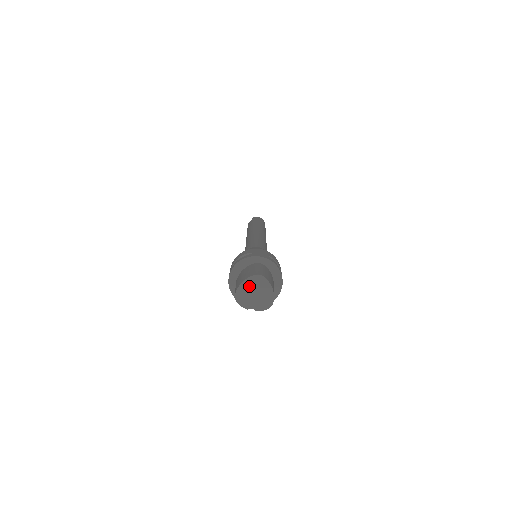
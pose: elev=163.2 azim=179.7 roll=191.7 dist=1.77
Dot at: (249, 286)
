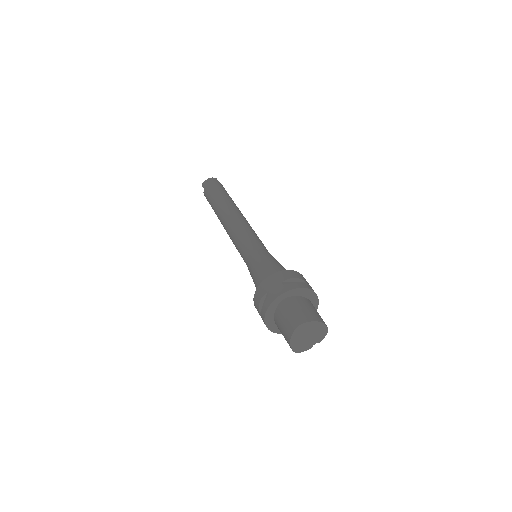
Dot at: (298, 338)
